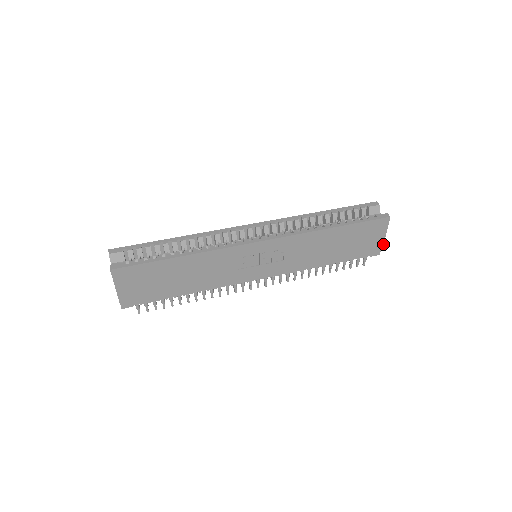
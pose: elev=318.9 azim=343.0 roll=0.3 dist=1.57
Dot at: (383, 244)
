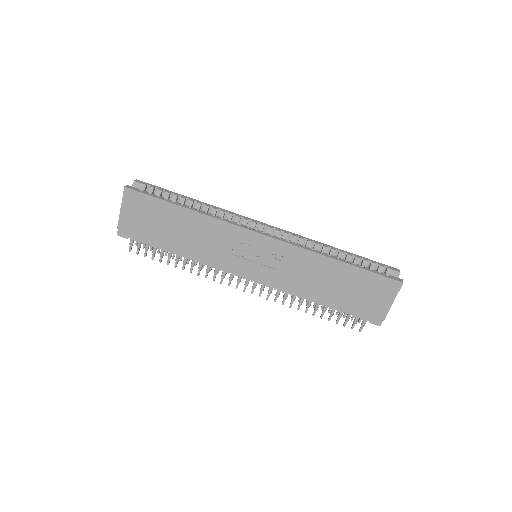
Dot at: occluded
